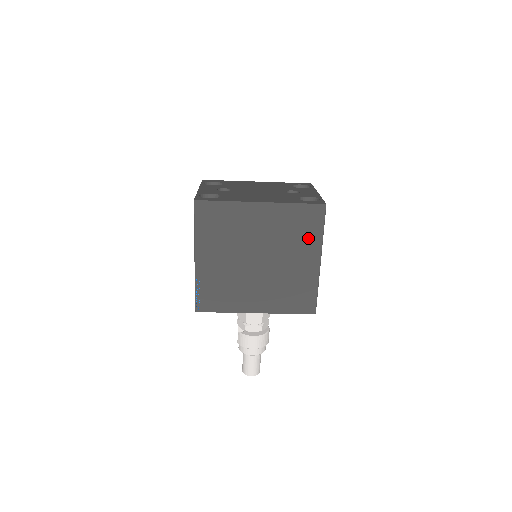
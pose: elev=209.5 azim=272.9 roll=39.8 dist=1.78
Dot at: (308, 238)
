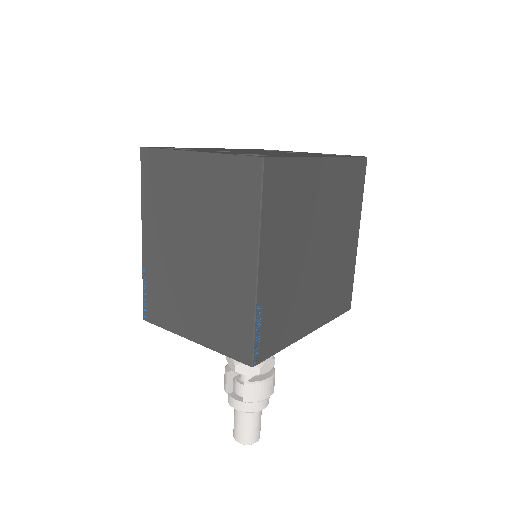
Dot at: (353, 206)
